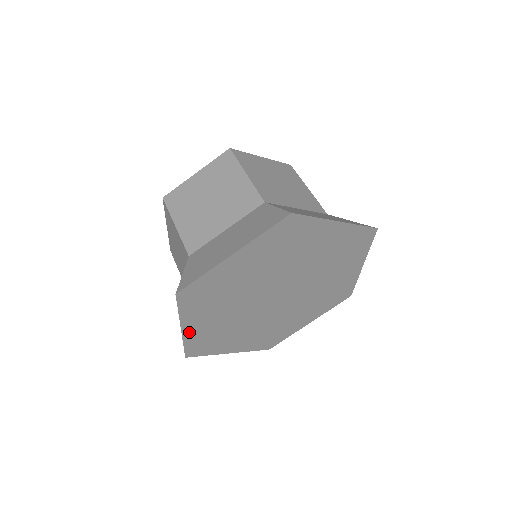
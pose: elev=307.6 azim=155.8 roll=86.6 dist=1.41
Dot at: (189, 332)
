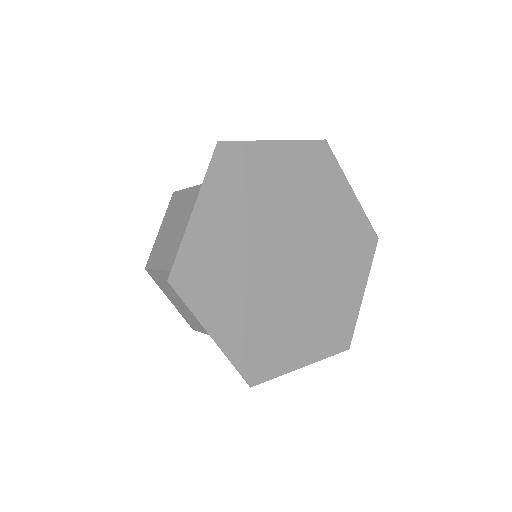
Dot at: (196, 225)
